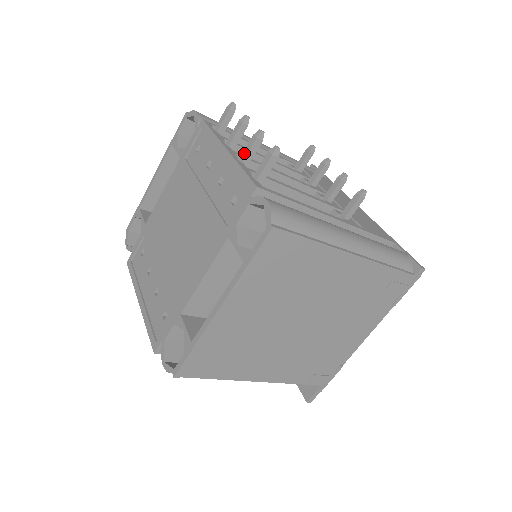
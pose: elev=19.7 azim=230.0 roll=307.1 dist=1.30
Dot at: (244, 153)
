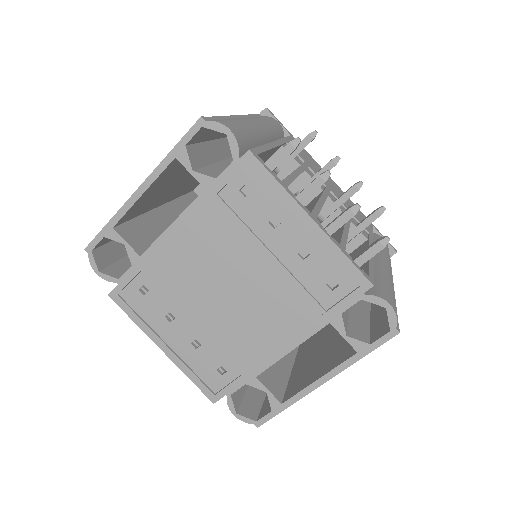
Dot at: (334, 226)
